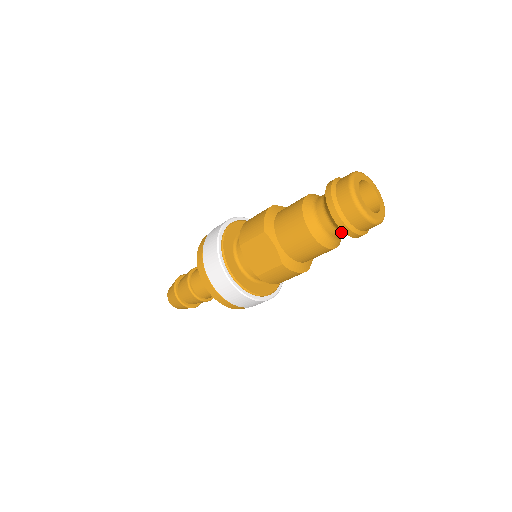
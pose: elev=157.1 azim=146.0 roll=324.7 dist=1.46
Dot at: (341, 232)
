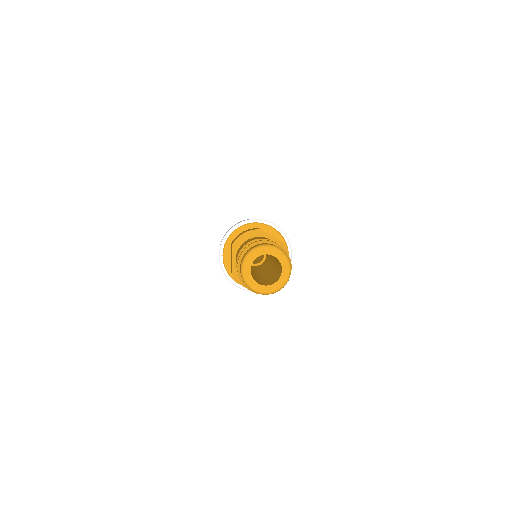
Dot at: occluded
